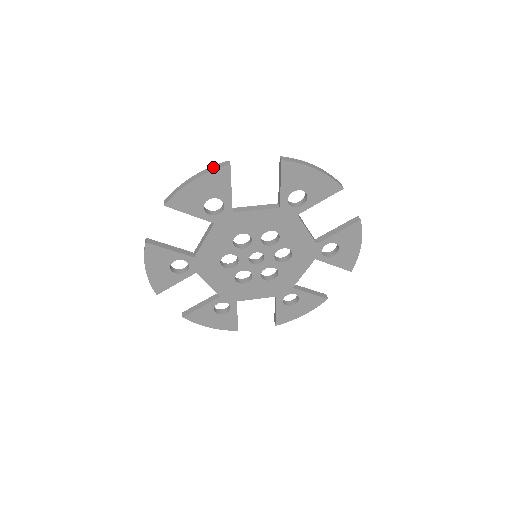
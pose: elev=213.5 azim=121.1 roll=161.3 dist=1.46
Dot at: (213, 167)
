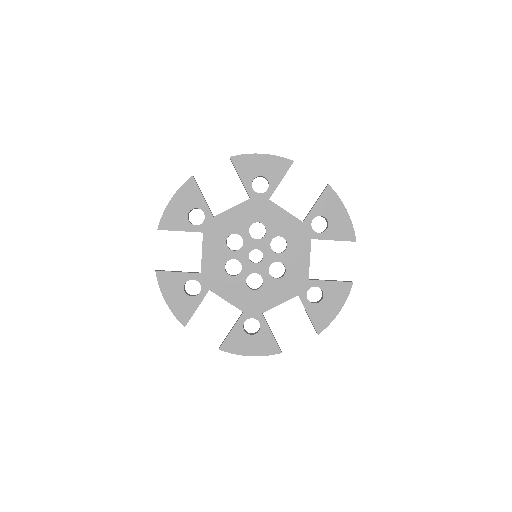
Dot at: (183, 185)
